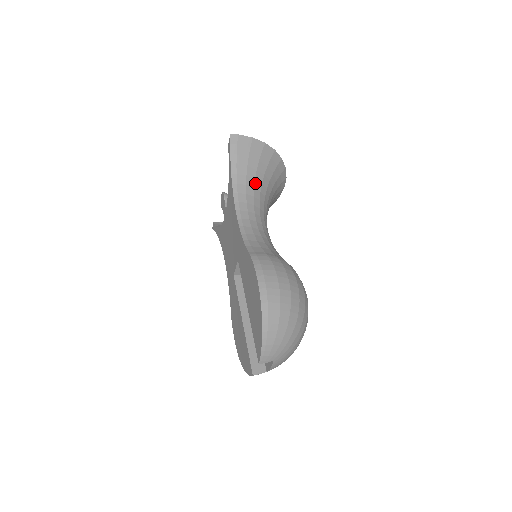
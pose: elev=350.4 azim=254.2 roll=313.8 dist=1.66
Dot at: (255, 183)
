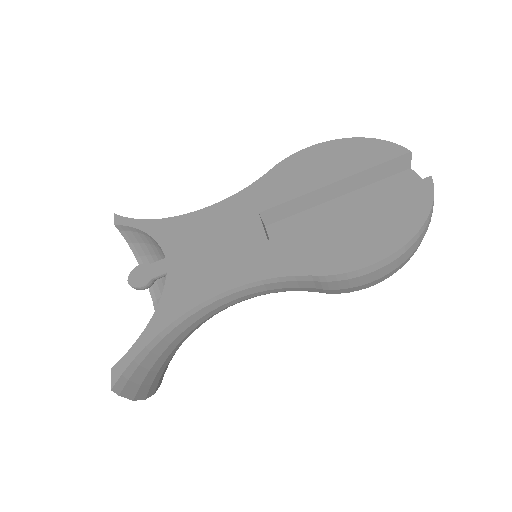
Dot at: occluded
